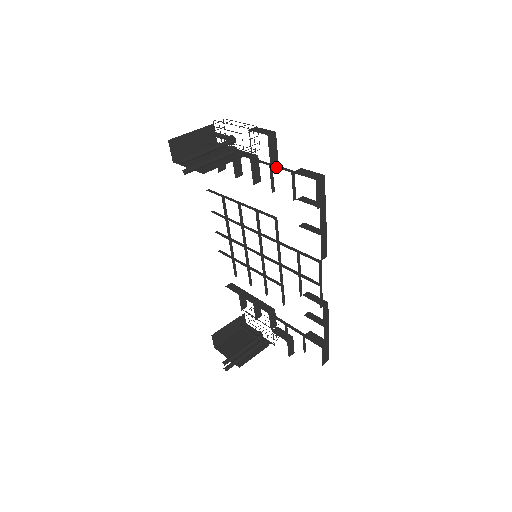
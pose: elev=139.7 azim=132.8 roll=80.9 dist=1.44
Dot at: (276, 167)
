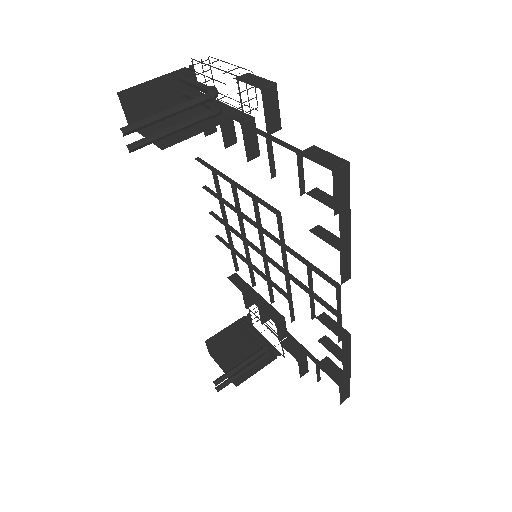
Dot at: (275, 141)
